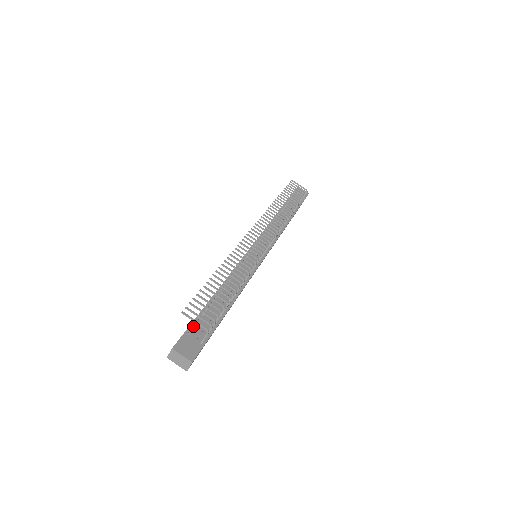
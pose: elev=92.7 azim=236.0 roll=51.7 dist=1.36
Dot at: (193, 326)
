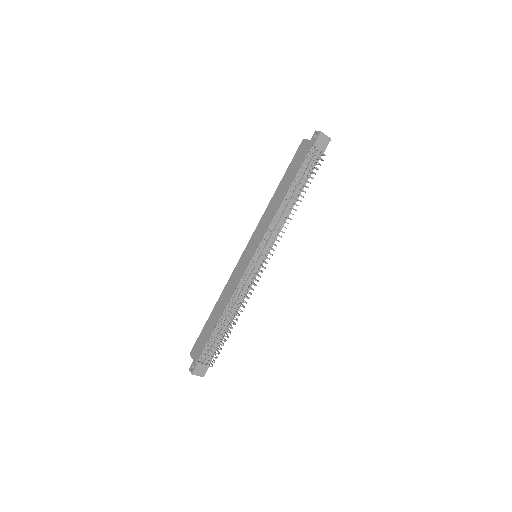
Dot at: (204, 353)
